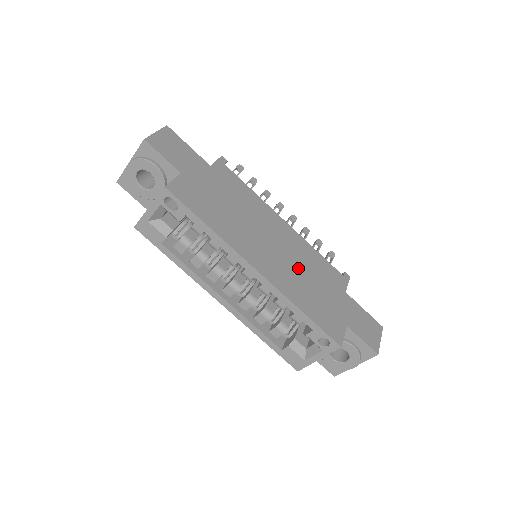
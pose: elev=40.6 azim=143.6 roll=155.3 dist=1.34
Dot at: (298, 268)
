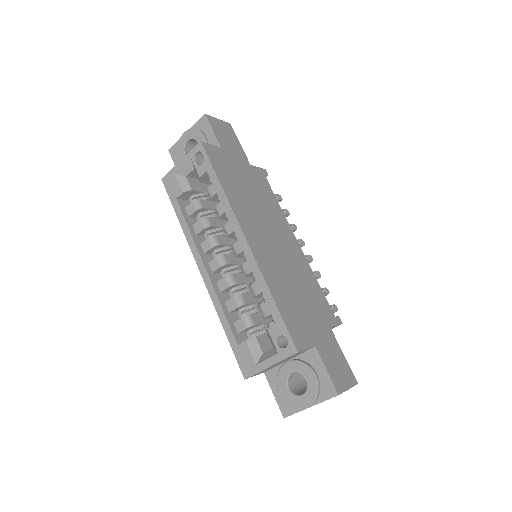
Dot at: (289, 272)
